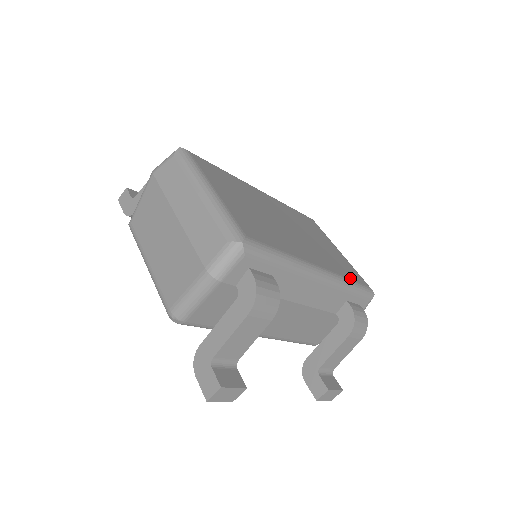
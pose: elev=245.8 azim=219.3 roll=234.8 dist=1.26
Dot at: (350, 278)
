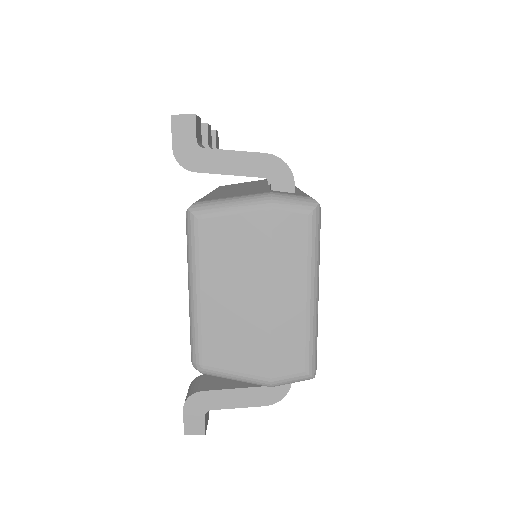
Dot at: occluded
